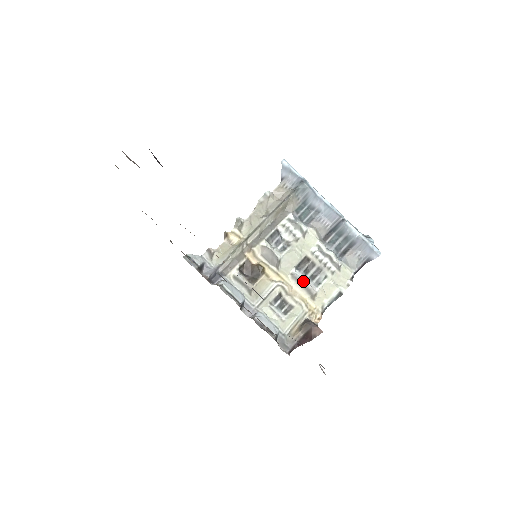
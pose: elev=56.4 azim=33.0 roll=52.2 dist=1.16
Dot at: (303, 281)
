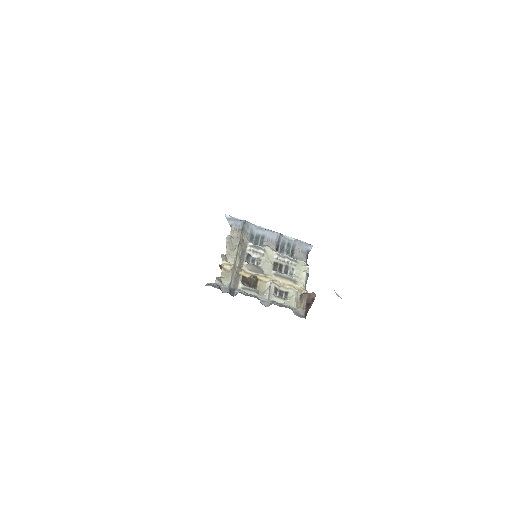
Dot at: (283, 275)
